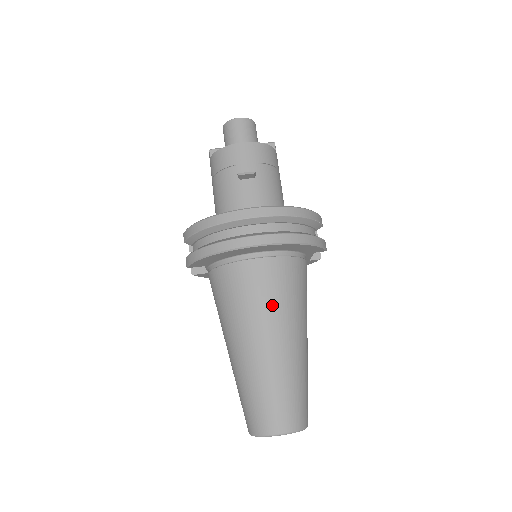
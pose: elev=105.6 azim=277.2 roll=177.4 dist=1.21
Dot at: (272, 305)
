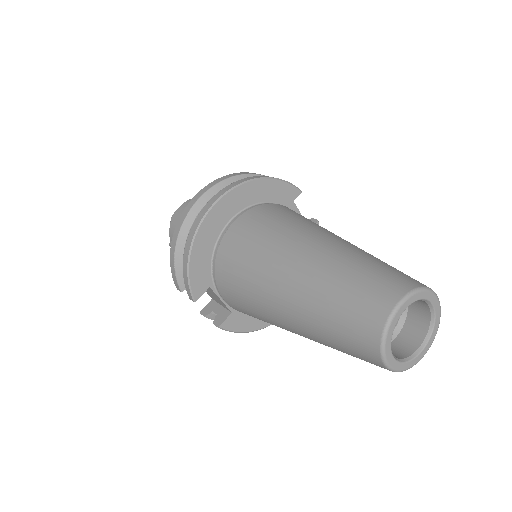
Dot at: (277, 231)
